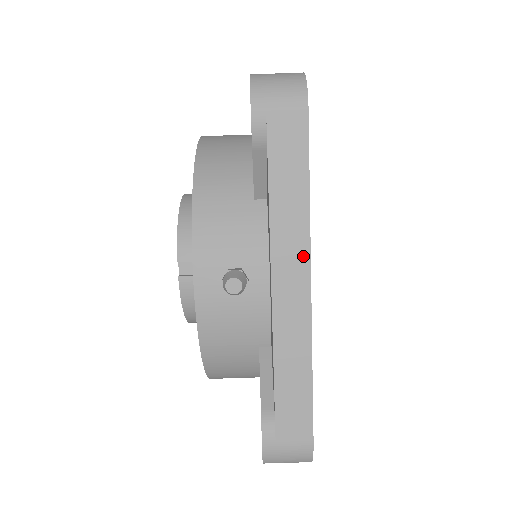
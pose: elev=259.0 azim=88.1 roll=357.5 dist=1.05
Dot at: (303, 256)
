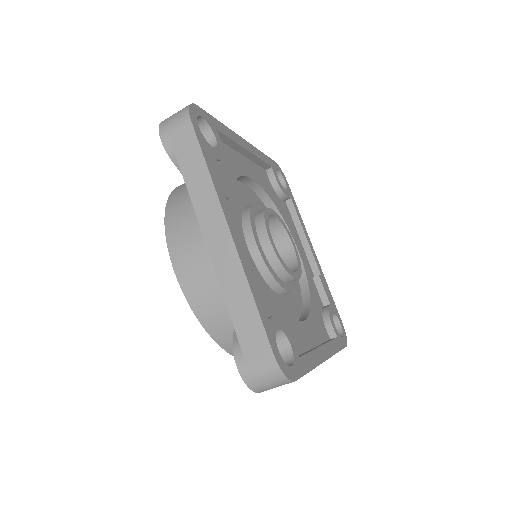
Dot at: occluded
